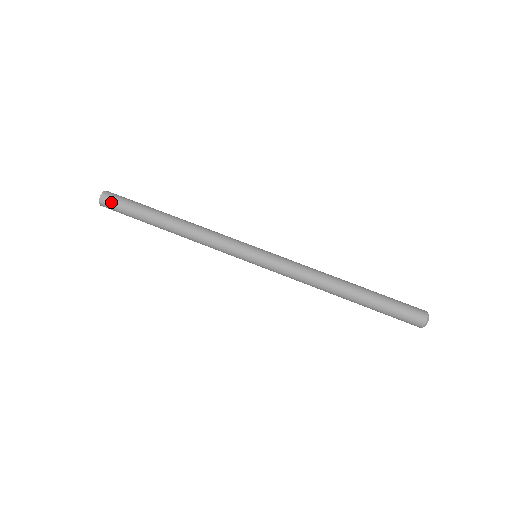
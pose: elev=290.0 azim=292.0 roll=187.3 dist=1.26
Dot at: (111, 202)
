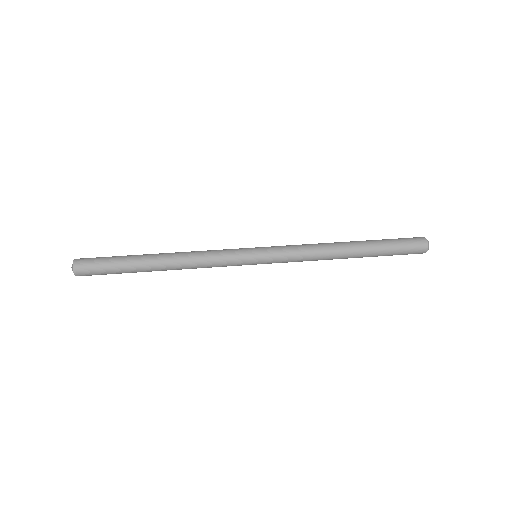
Dot at: (87, 263)
